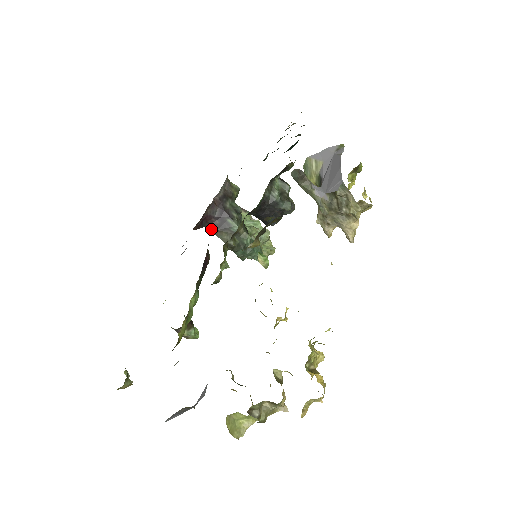
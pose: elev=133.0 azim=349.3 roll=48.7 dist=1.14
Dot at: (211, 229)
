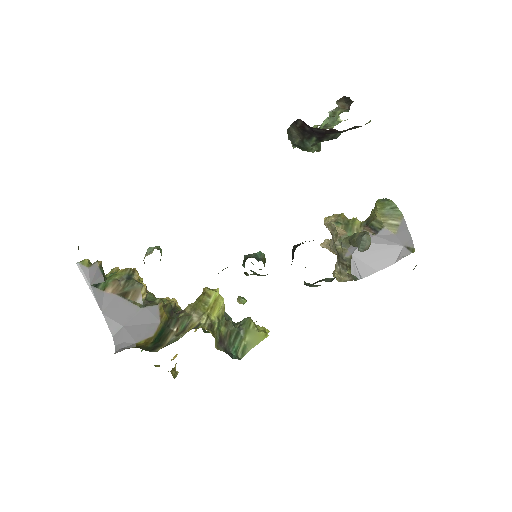
Dot at: (297, 121)
